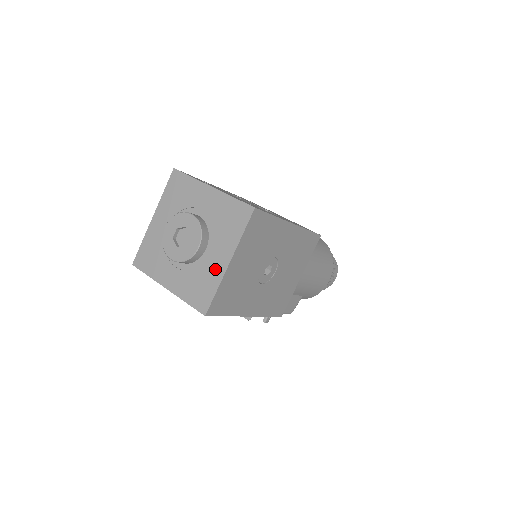
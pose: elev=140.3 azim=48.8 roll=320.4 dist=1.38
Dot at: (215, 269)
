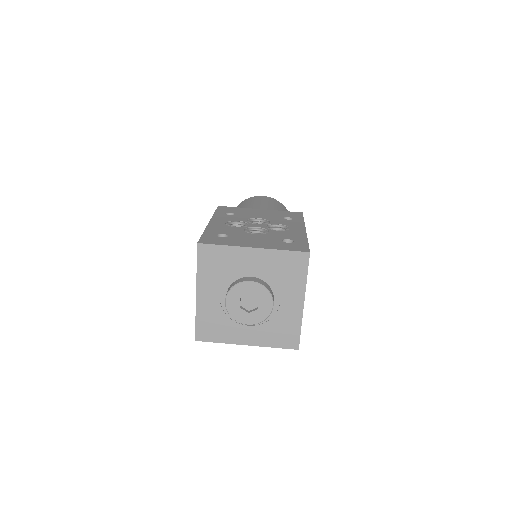
Dot at: (292, 313)
